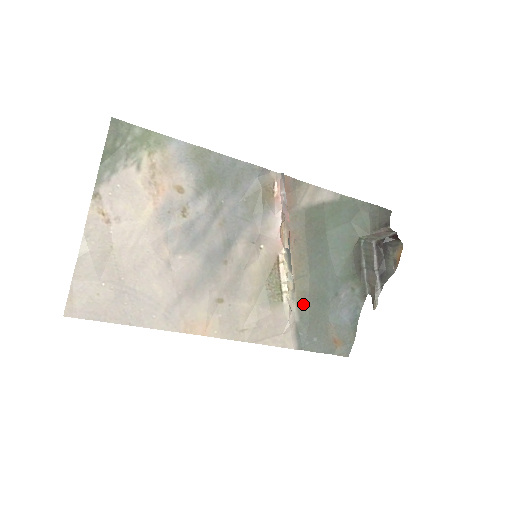
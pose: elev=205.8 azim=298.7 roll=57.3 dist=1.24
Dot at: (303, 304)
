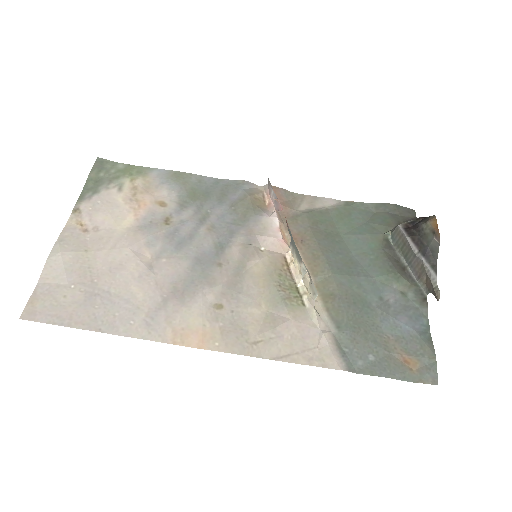
Dot at: (335, 309)
